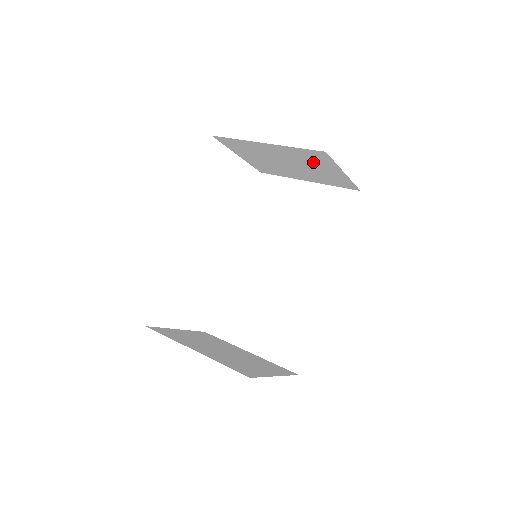
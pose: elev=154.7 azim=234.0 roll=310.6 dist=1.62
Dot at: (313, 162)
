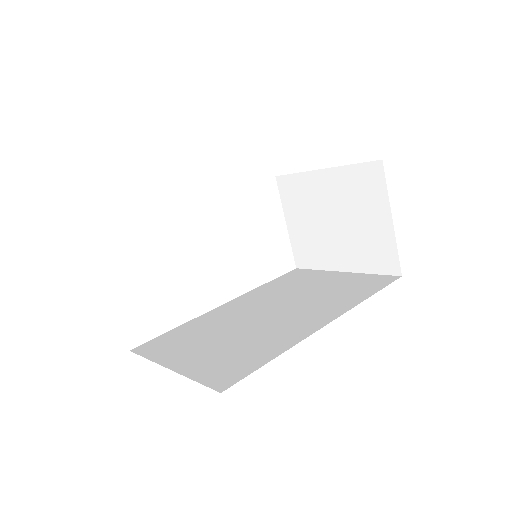
Dot at: (362, 201)
